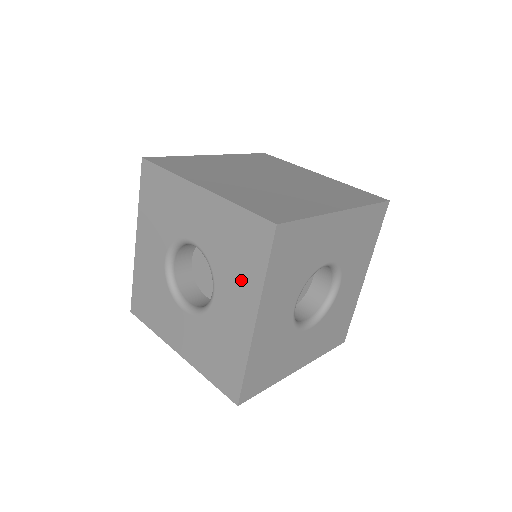
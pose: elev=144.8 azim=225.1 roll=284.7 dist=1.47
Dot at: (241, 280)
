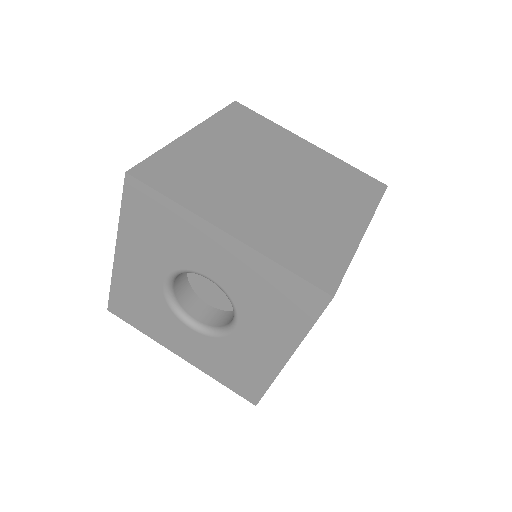
Dot at: (276, 326)
